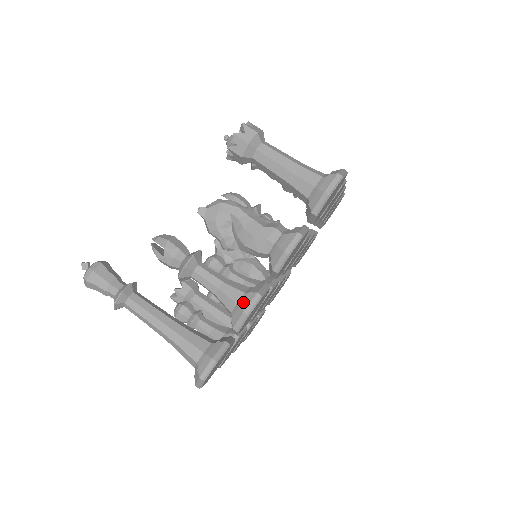
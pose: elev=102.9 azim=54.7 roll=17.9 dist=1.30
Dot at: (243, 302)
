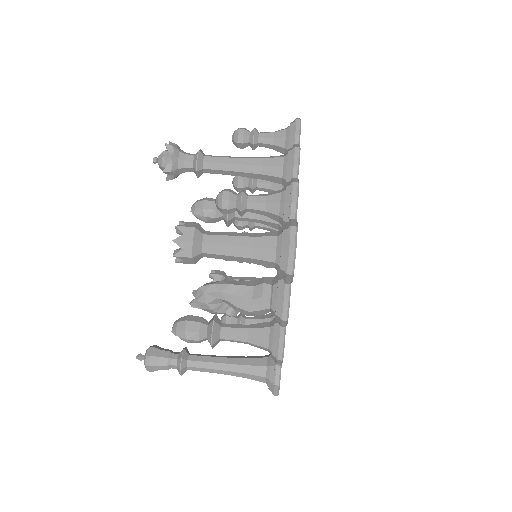
Dot at: (273, 350)
